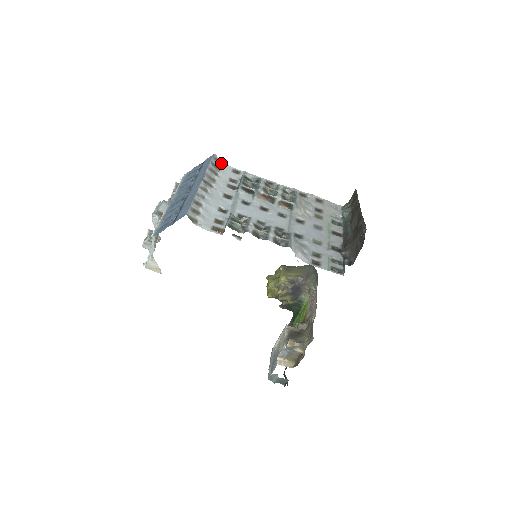
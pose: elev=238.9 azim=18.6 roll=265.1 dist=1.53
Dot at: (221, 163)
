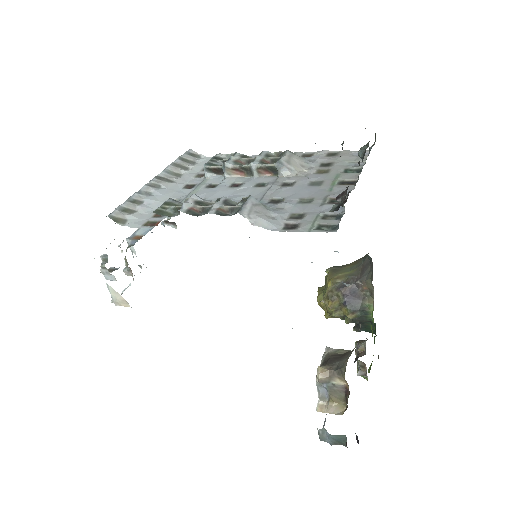
Dot at: (199, 157)
